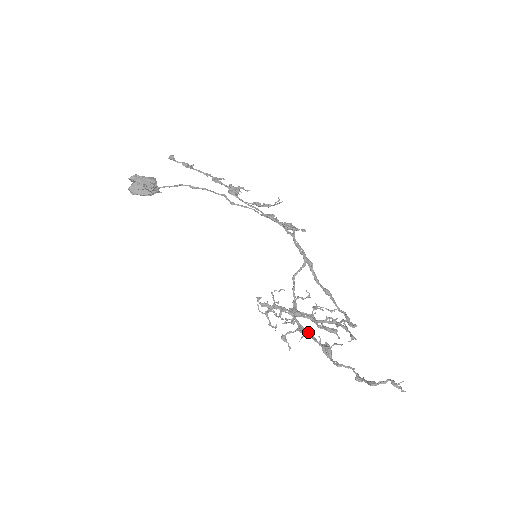
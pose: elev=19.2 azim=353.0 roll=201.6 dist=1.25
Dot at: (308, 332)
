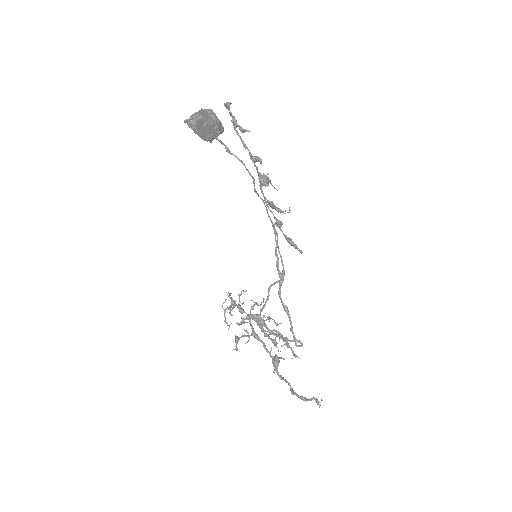
Dot at: (262, 341)
